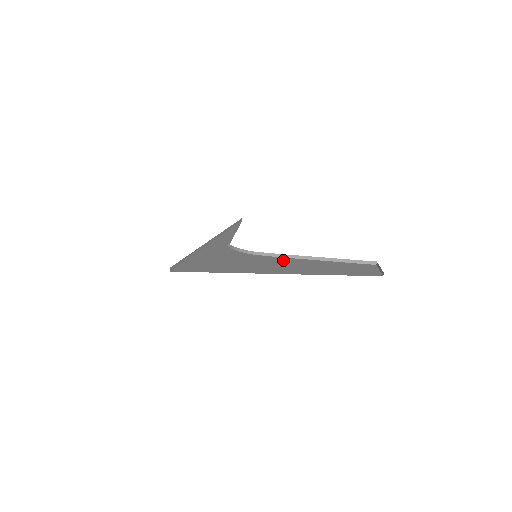
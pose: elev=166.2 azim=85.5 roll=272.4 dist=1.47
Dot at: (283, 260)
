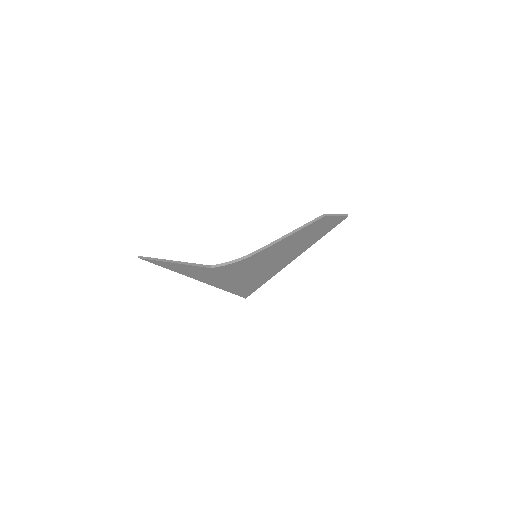
Dot at: (277, 247)
